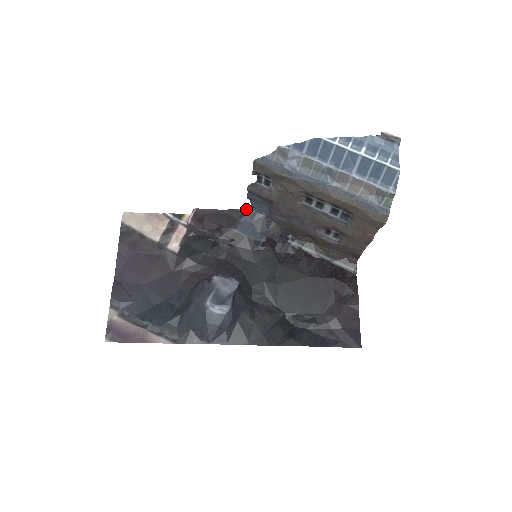
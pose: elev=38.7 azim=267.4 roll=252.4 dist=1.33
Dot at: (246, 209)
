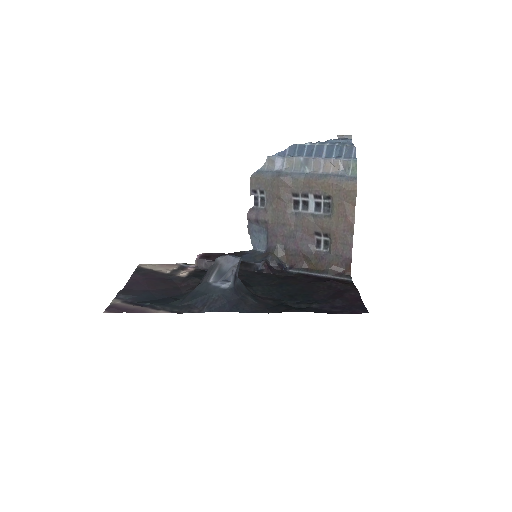
Dot at: (247, 251)
